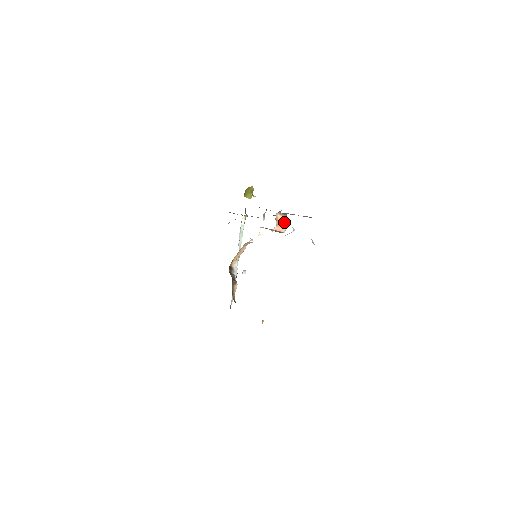
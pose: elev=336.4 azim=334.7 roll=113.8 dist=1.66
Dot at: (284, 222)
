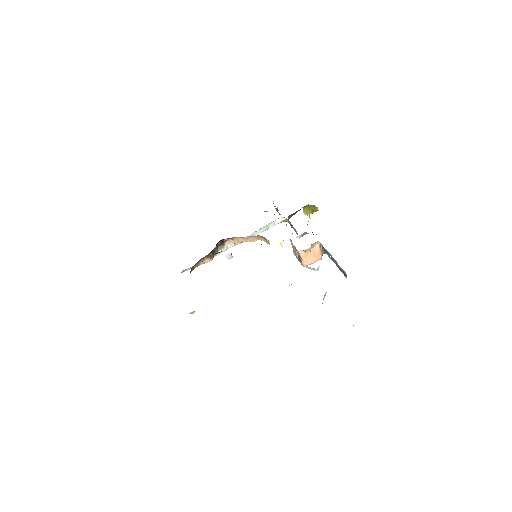
Dot at: (315, 257)
